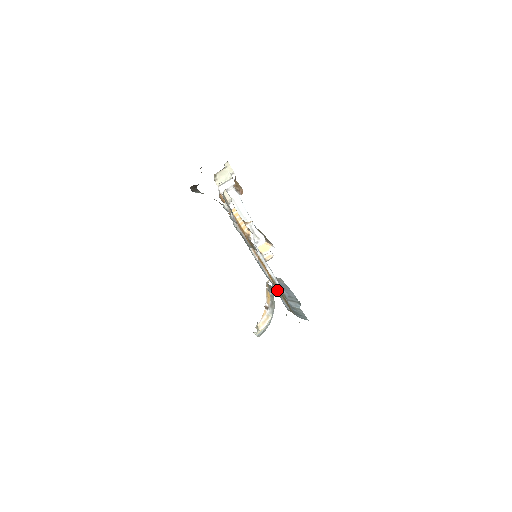
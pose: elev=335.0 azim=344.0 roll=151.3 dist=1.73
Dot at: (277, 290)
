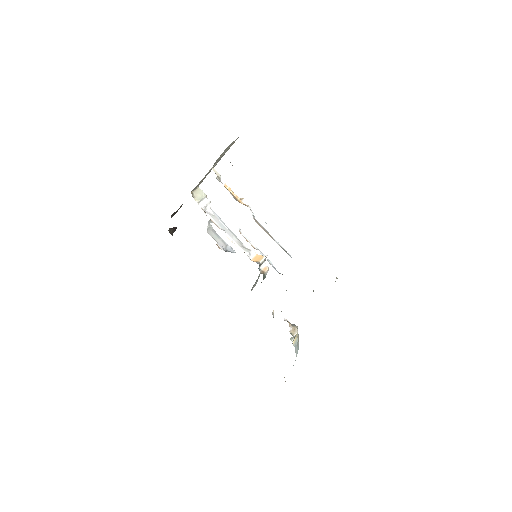
Dot at: occluded
